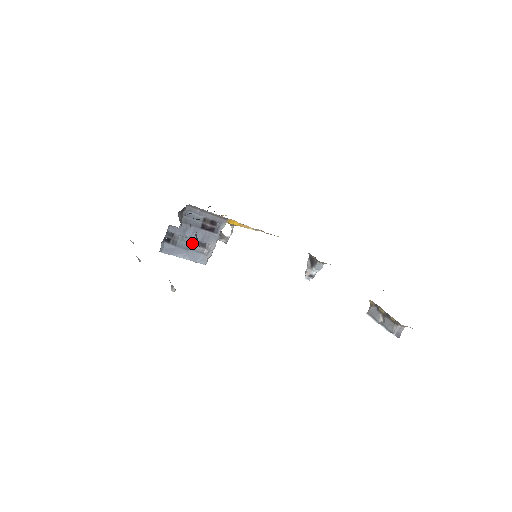
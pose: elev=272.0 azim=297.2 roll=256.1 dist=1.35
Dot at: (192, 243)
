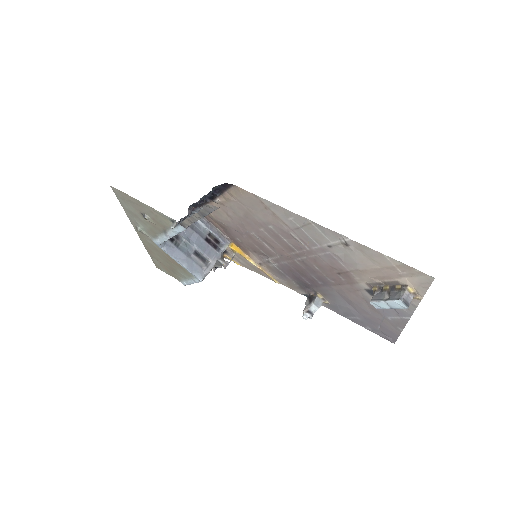
Dot at: (193, 253)
